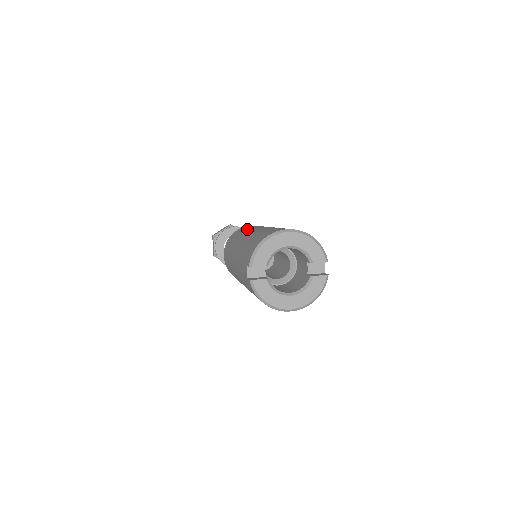
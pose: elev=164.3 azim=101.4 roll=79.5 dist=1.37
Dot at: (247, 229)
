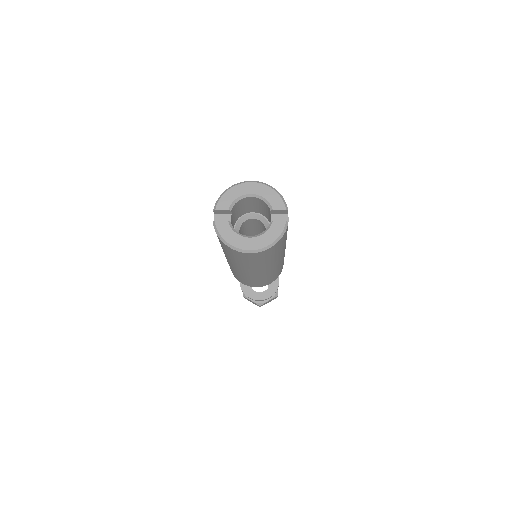
Dot at: occluded
